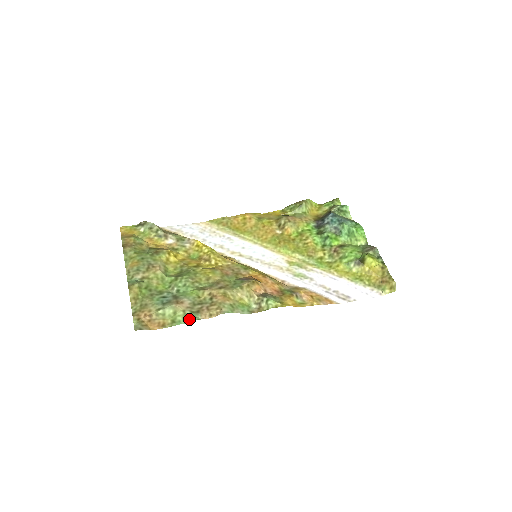
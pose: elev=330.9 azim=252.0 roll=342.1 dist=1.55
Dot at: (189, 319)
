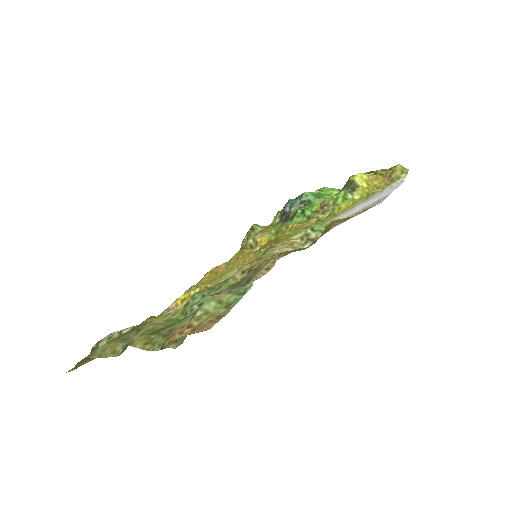
Dot at: (246, 289)
